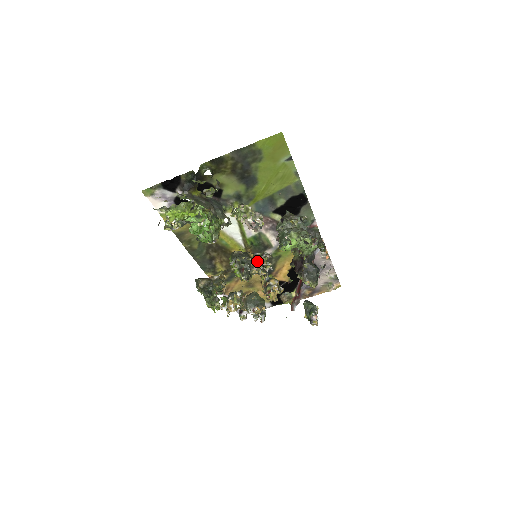
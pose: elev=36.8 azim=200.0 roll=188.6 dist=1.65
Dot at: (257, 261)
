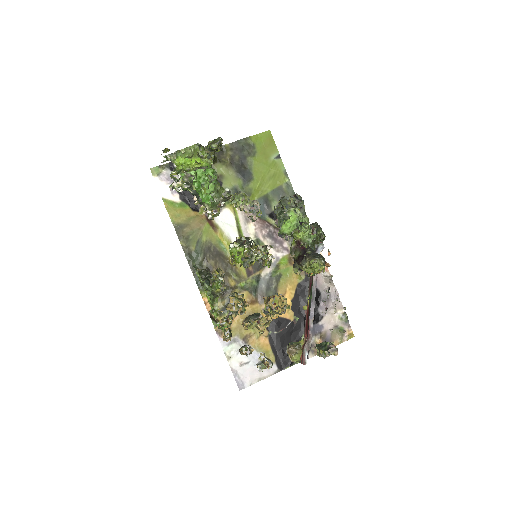
Dot at: (258, 245)
